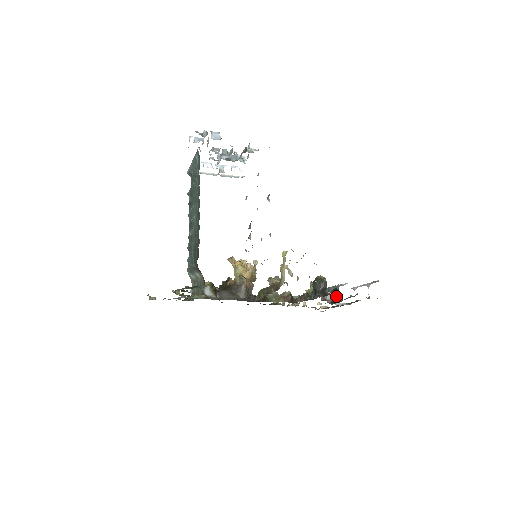
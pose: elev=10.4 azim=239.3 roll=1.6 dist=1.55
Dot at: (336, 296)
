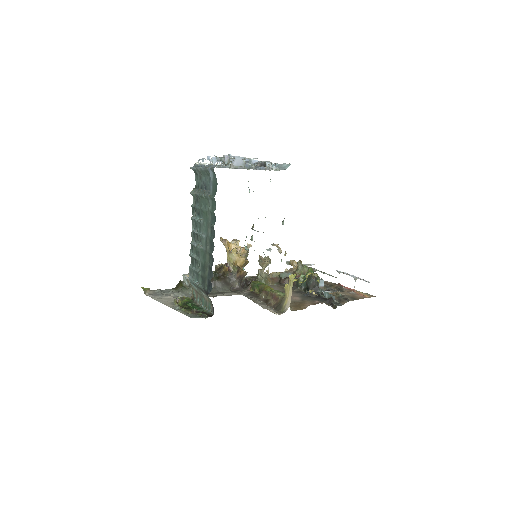
Dot at: (323, 283)
